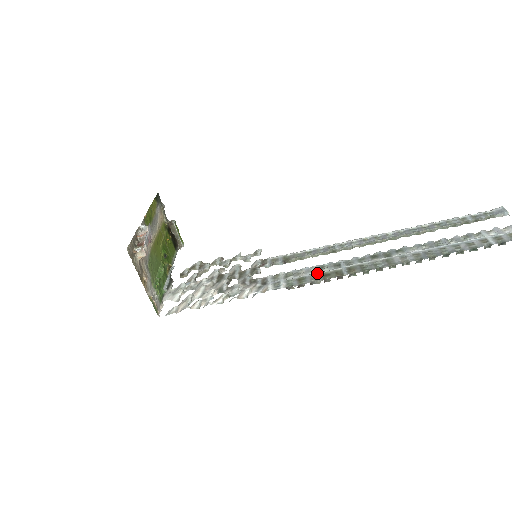
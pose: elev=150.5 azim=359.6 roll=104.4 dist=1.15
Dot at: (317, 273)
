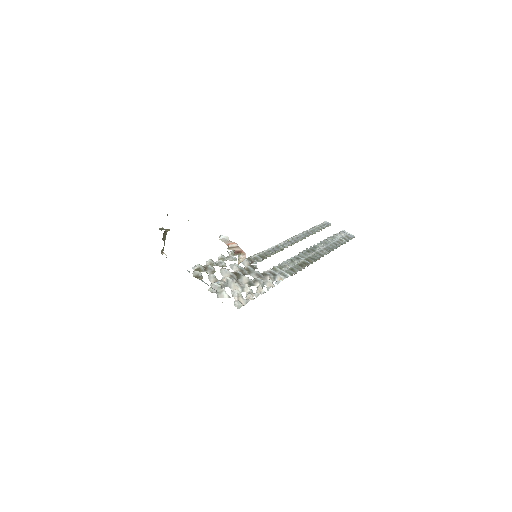
Dot at: (295, 264)
